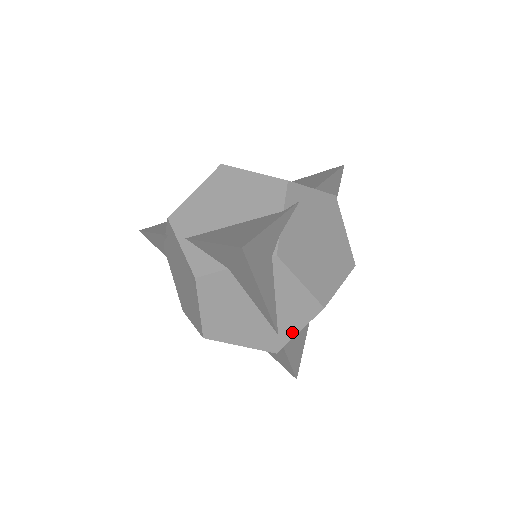
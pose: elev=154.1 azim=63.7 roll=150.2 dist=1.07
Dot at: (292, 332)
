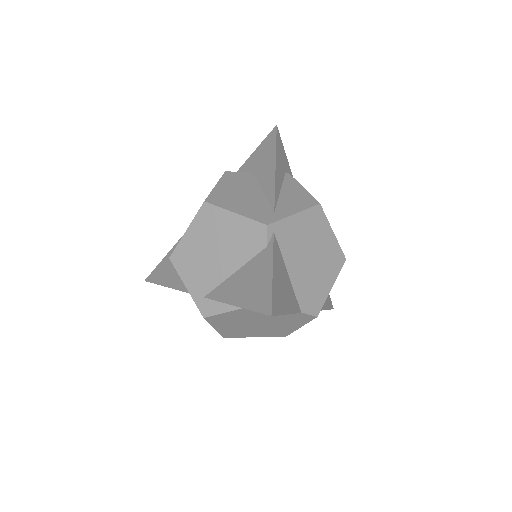
Dot at: (288, 213)
